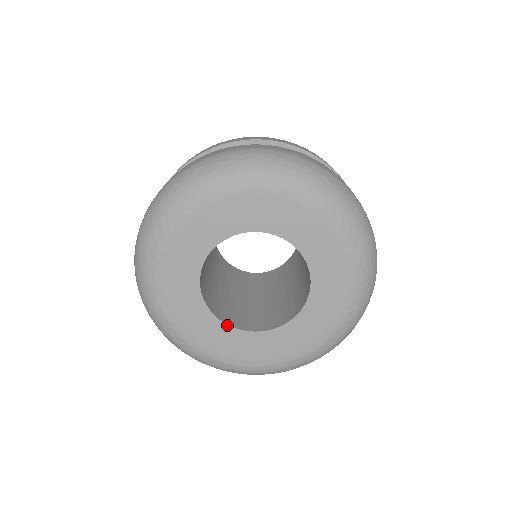
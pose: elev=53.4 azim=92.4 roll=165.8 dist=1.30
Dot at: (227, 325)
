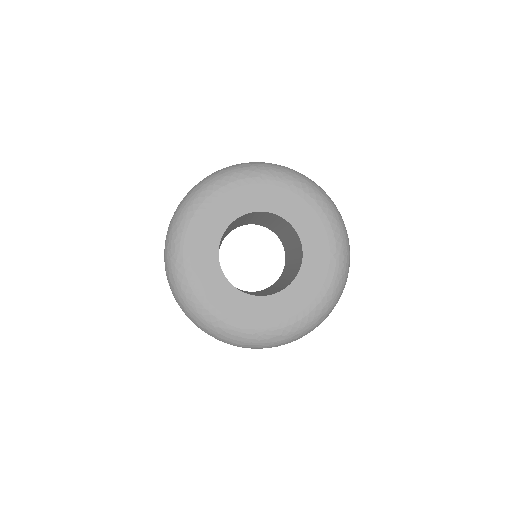
Dot at: (230, 283)
